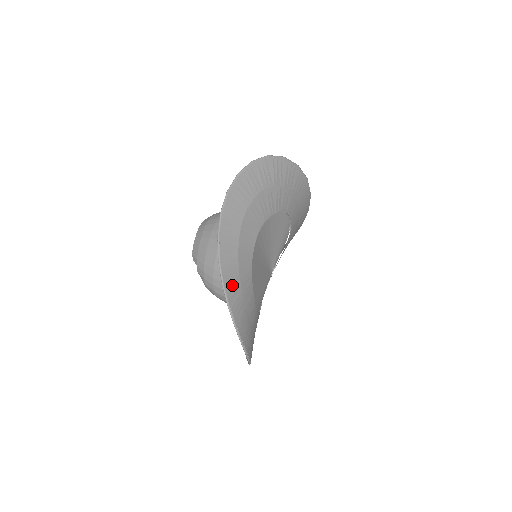
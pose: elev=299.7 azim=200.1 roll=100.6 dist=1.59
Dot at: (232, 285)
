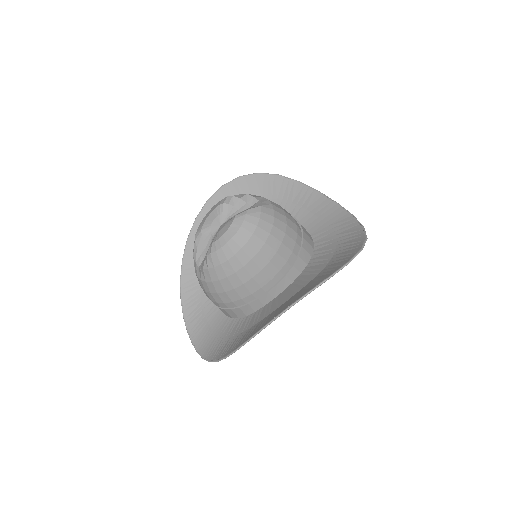
Dot at: occluded
